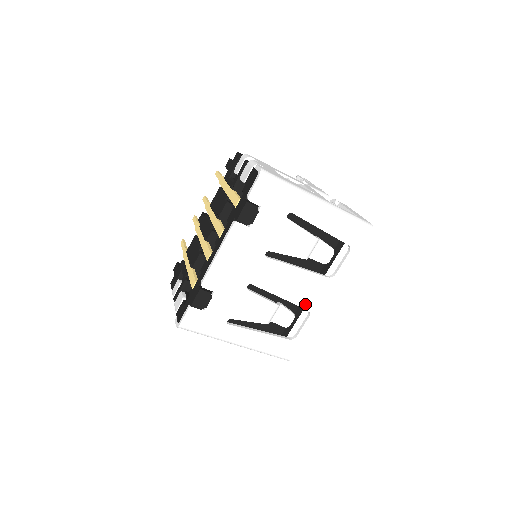
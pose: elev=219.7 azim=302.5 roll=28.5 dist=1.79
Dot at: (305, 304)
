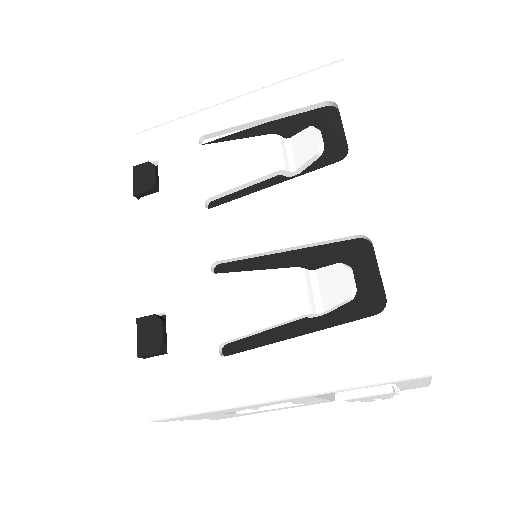
Dot at: (341, 229)
